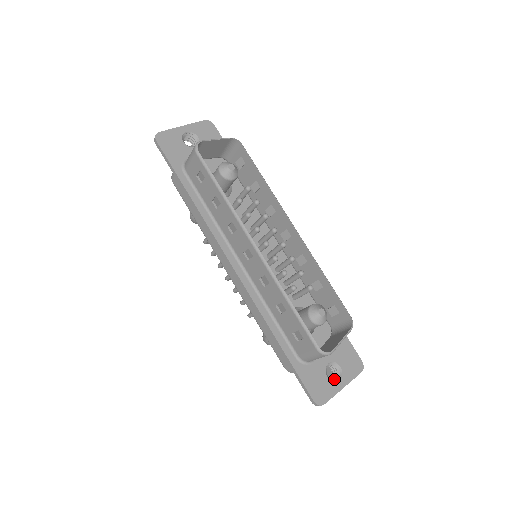
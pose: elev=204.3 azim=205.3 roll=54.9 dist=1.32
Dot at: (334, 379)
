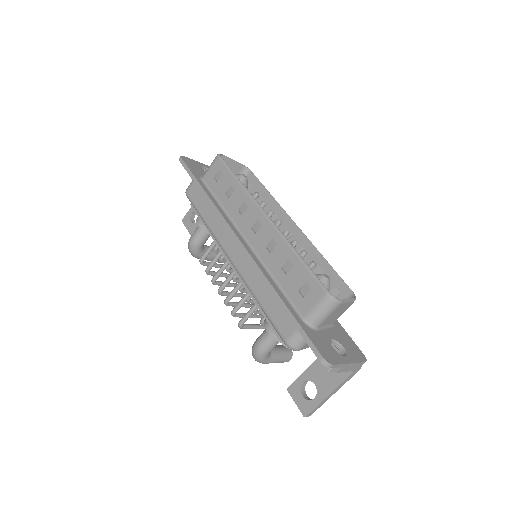
Dot at: occluded
